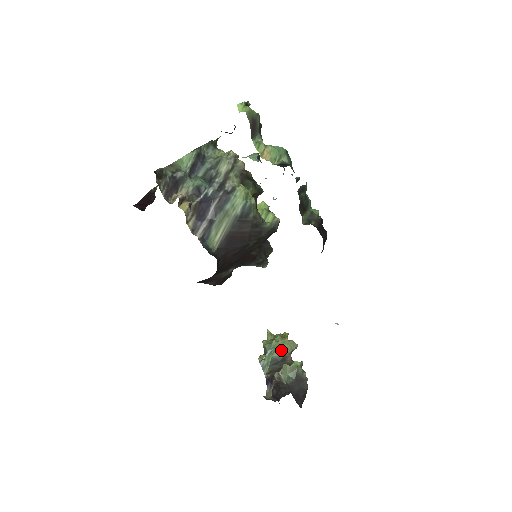
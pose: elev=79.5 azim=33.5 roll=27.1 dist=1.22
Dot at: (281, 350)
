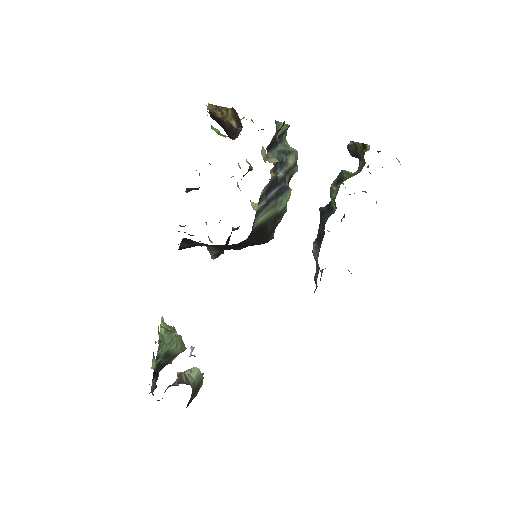
Dot at: (177, 347)
